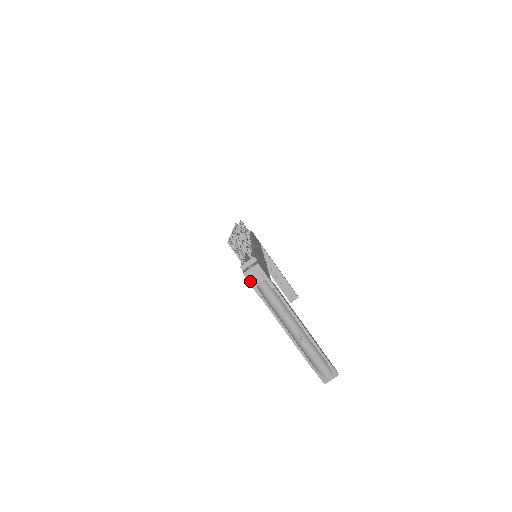
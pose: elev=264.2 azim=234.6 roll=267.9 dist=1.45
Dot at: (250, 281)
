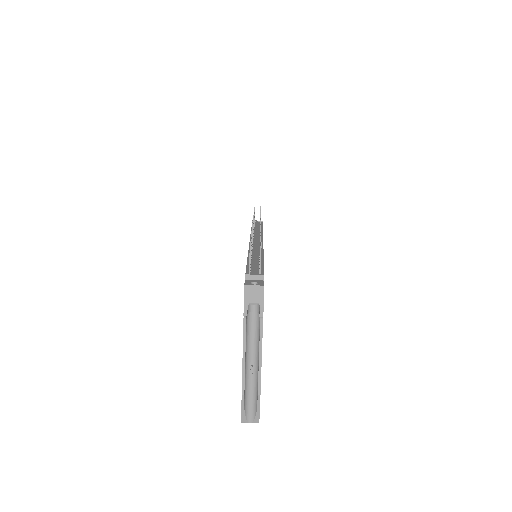
Dot at: (246, 296)
